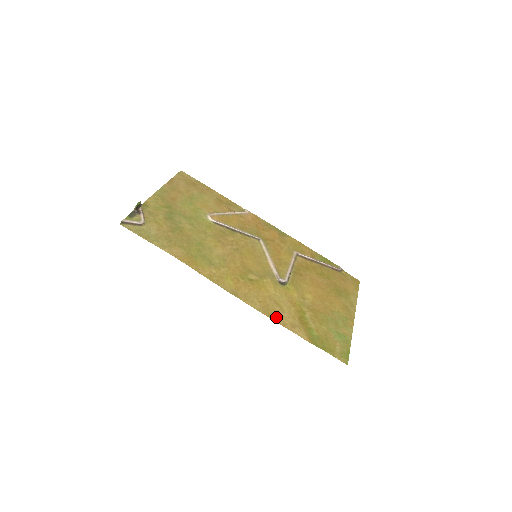
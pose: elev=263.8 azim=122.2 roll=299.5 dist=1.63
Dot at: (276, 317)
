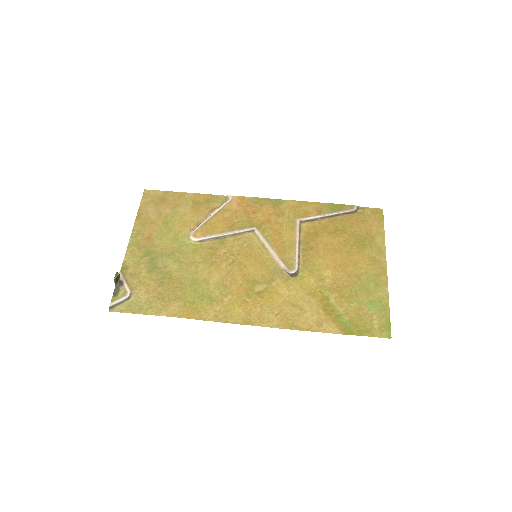
Dot at: (298, 324)
